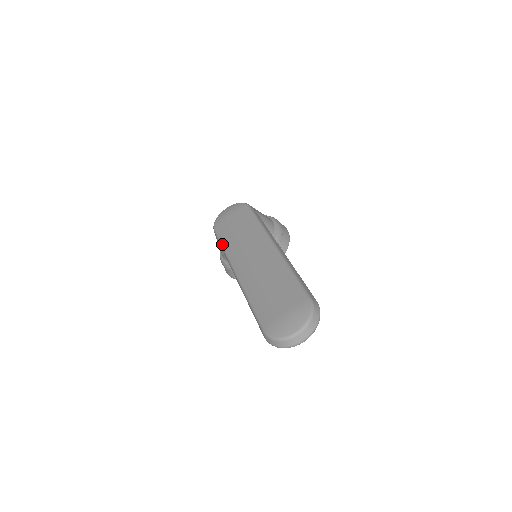
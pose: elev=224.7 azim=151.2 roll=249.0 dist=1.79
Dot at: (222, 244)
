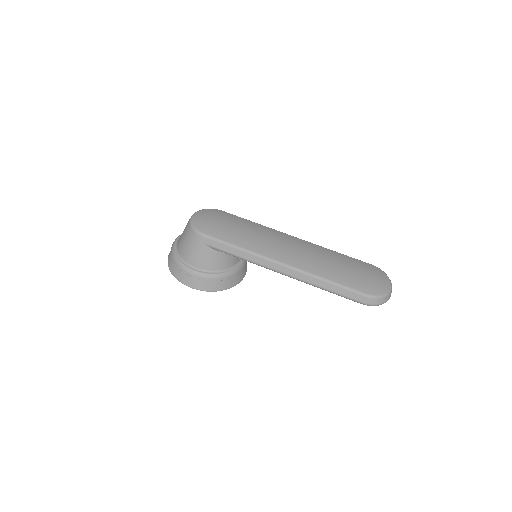
Dot at: (235, 244)
